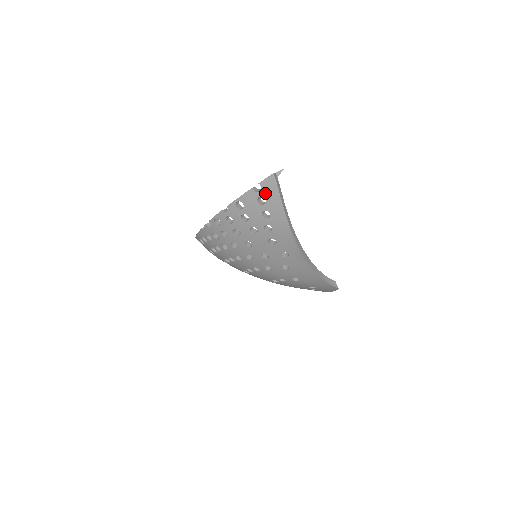
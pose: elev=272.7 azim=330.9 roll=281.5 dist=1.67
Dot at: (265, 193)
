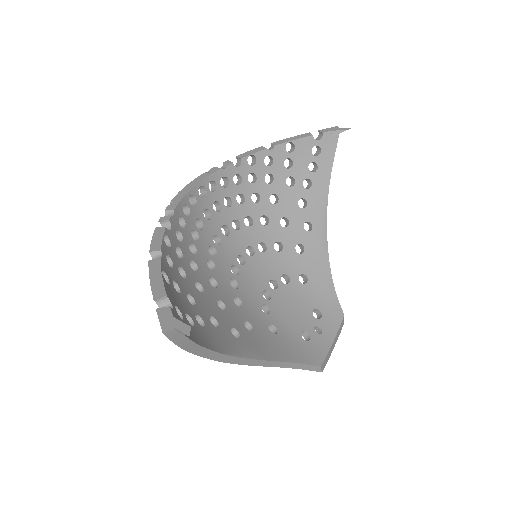
Dot at: occluded
